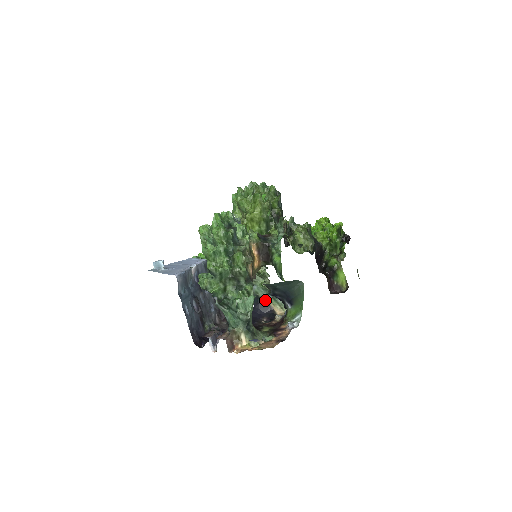
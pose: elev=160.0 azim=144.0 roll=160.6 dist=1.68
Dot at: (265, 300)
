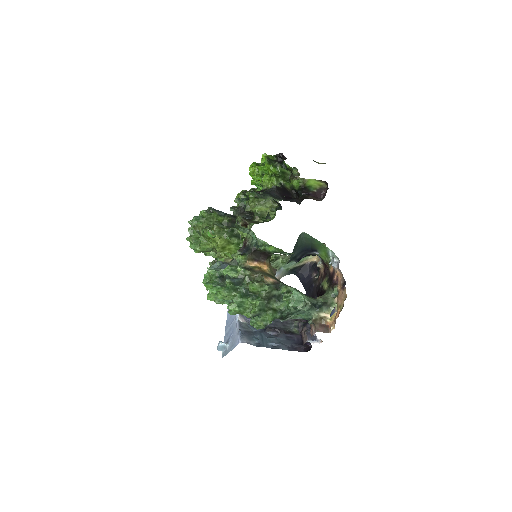
Dot at: (298, 265)
